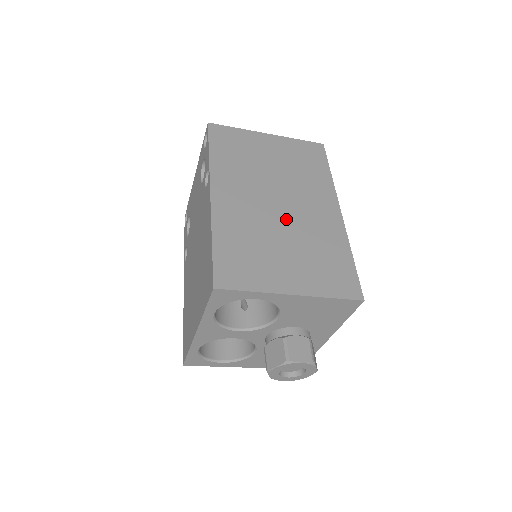
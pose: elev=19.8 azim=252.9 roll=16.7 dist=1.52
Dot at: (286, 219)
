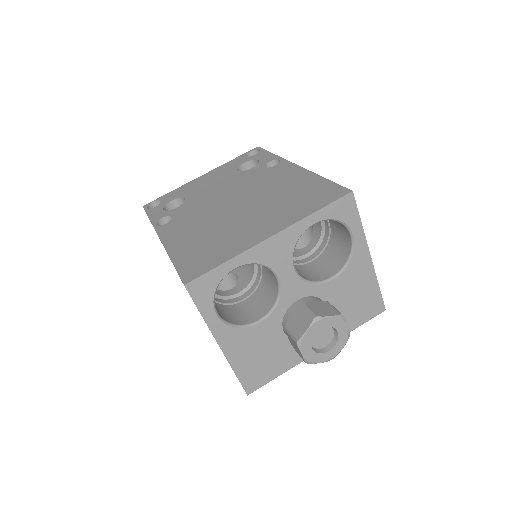
Dot at: occluded
